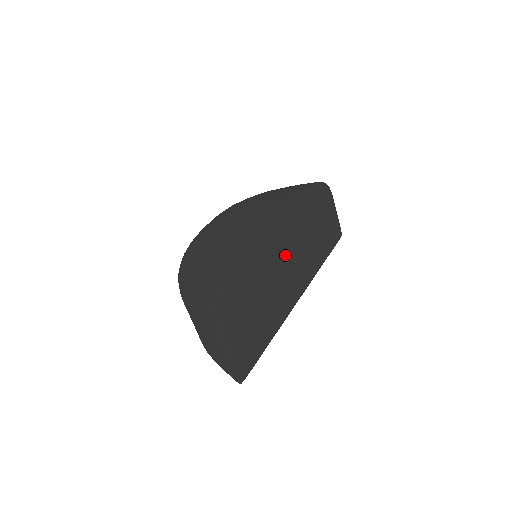
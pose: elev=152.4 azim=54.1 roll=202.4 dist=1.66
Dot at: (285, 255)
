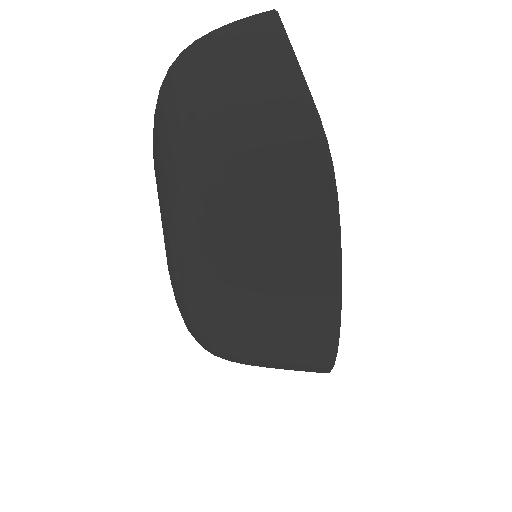
Dot at: occluded
